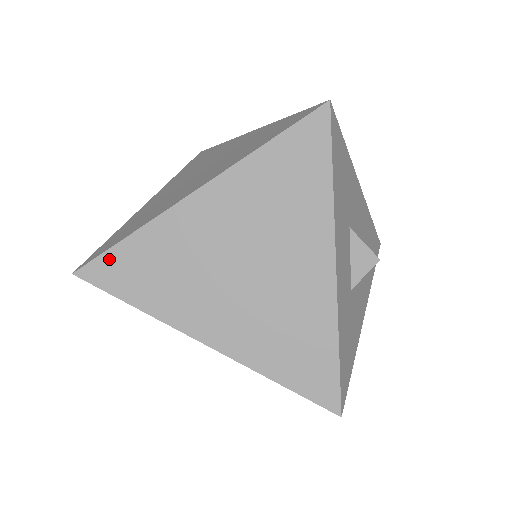
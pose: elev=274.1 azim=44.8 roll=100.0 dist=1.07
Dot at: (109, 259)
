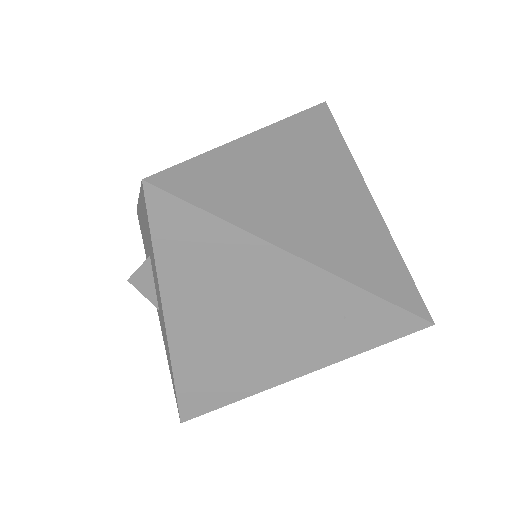
Dot at: (185, 171)
